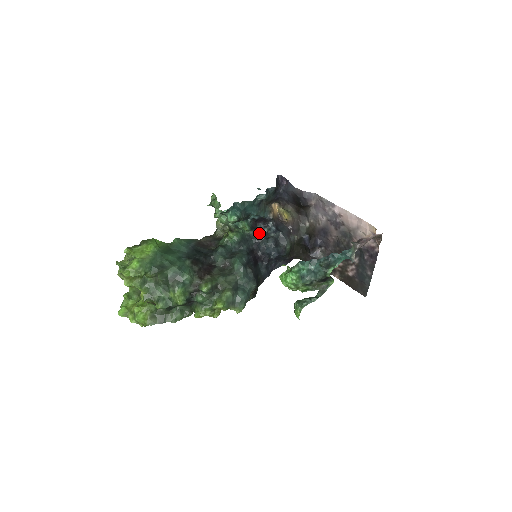
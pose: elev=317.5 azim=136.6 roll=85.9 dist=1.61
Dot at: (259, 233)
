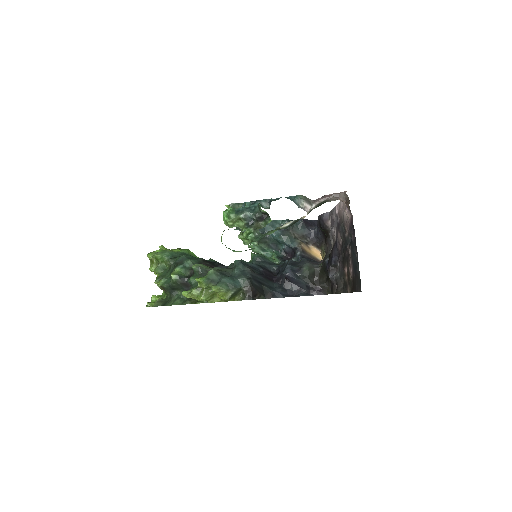
Dot at: occluded
